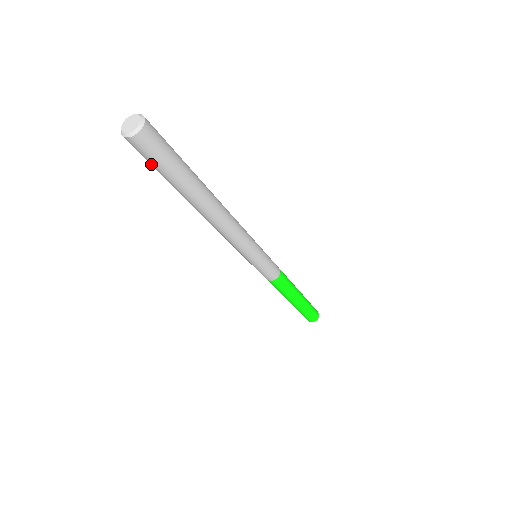
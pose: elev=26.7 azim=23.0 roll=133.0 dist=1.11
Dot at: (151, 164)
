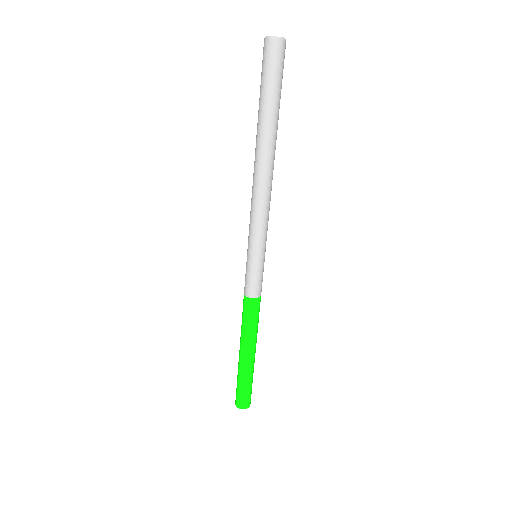
Dot at: (274, 78)
